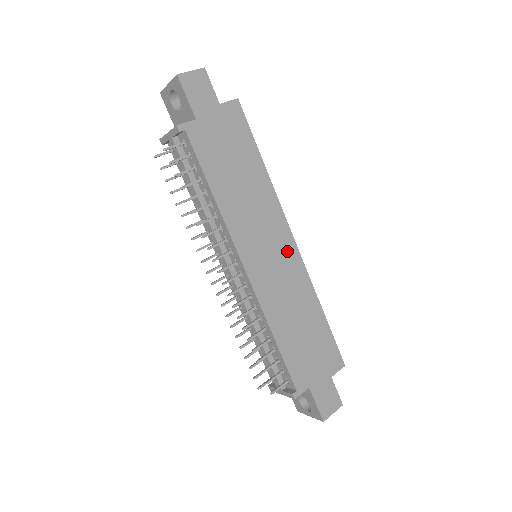
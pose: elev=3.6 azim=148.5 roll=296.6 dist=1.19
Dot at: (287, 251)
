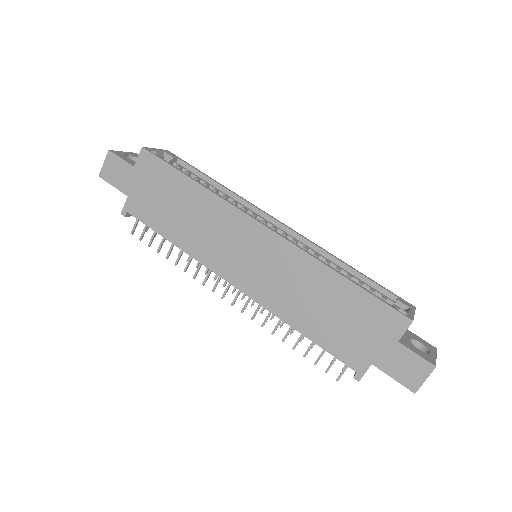
Dot at: (264, 242)
